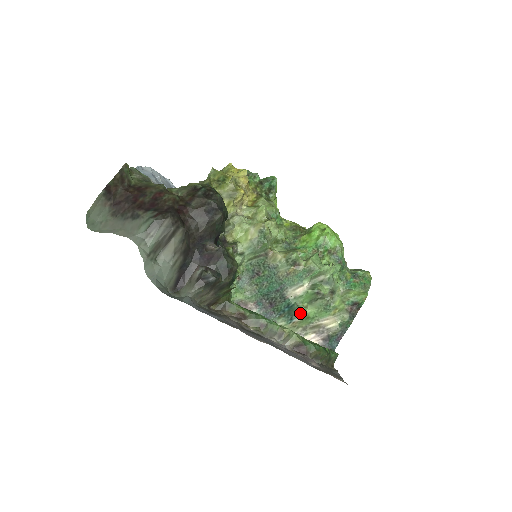
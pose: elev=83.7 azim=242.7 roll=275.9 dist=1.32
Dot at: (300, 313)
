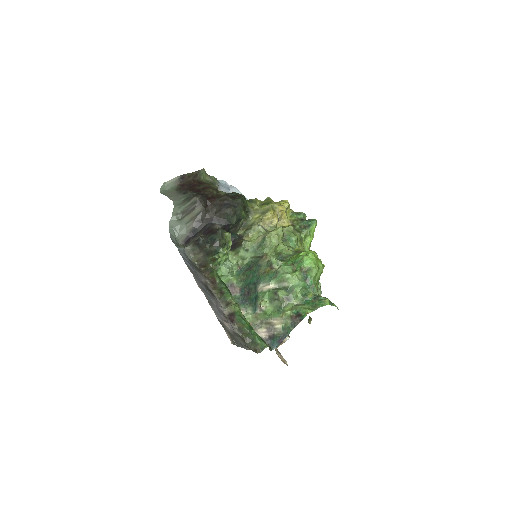
Dot at: occluded
